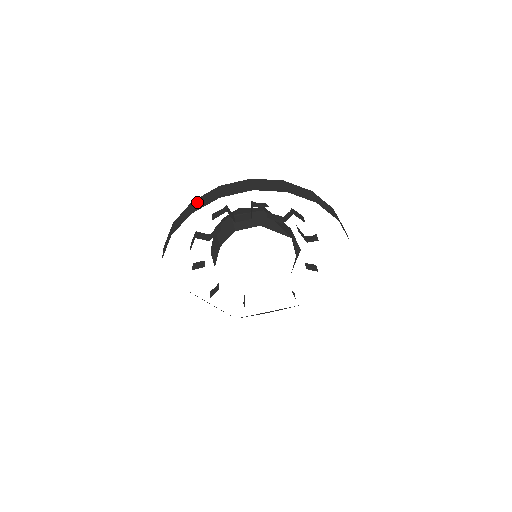
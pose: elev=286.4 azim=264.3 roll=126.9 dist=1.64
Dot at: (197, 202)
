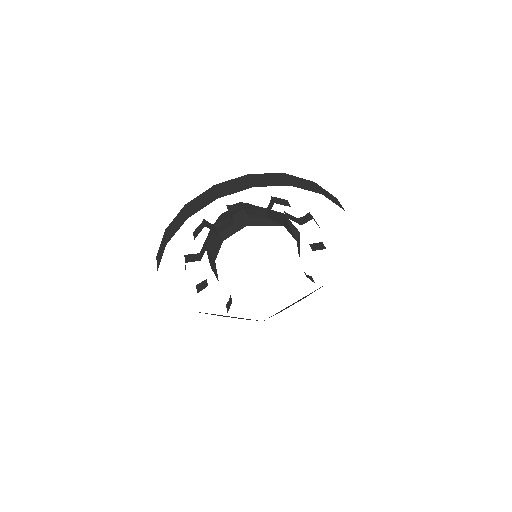
Dot at: (169, 230)
